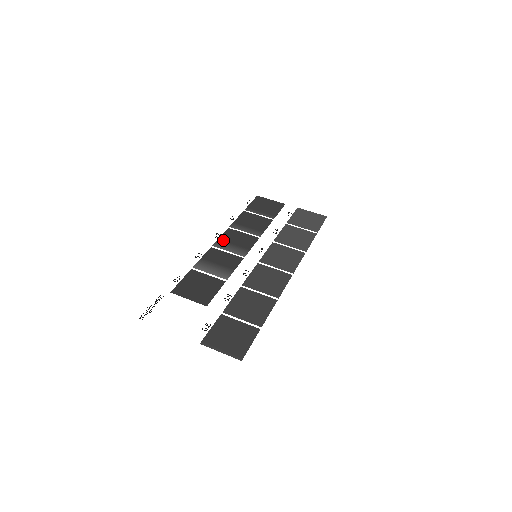
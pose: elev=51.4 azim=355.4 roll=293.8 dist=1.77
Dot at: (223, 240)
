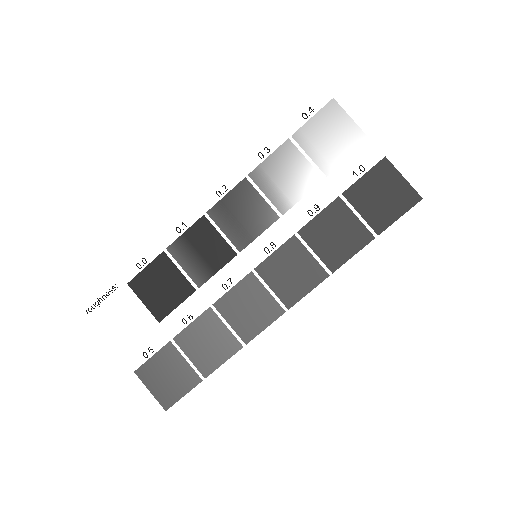
Dot at: (226, 205)
